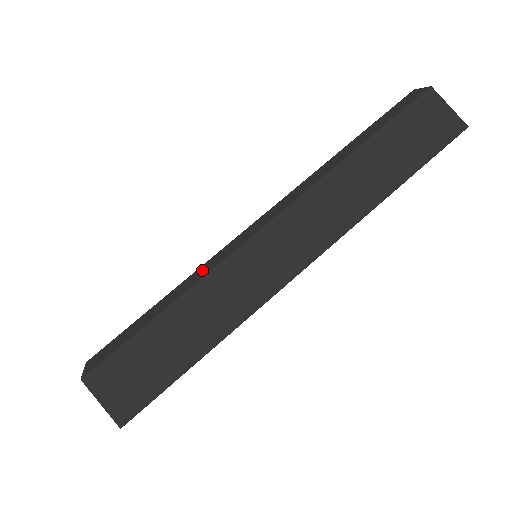
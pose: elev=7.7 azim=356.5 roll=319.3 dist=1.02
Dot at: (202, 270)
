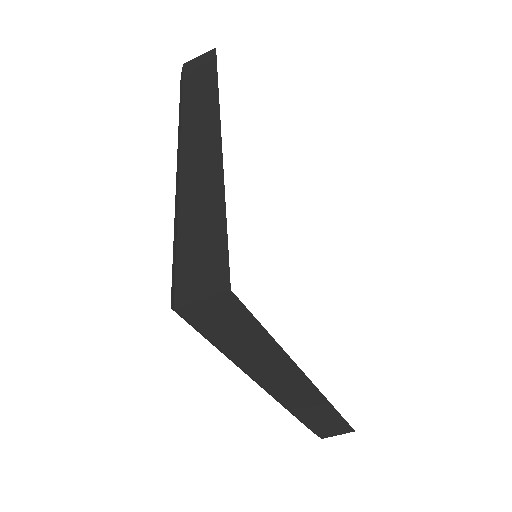
Dot at: (176, 203)
